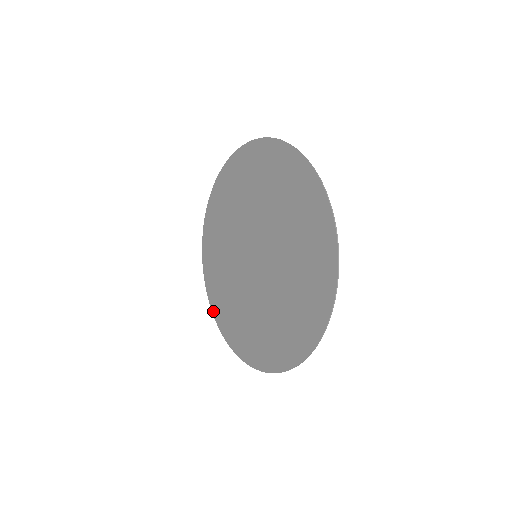
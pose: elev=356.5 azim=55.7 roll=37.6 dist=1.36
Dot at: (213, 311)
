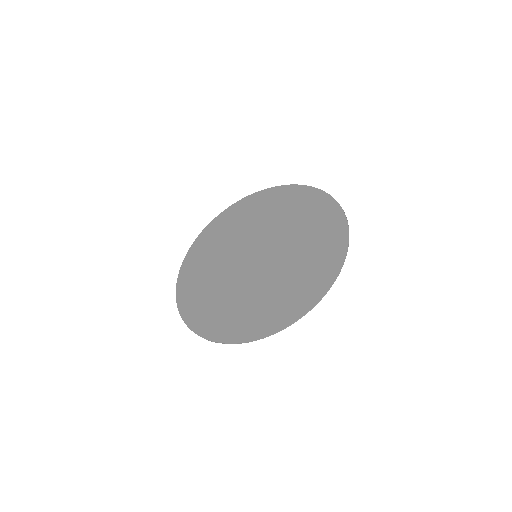
Dot at: (213, 338)
